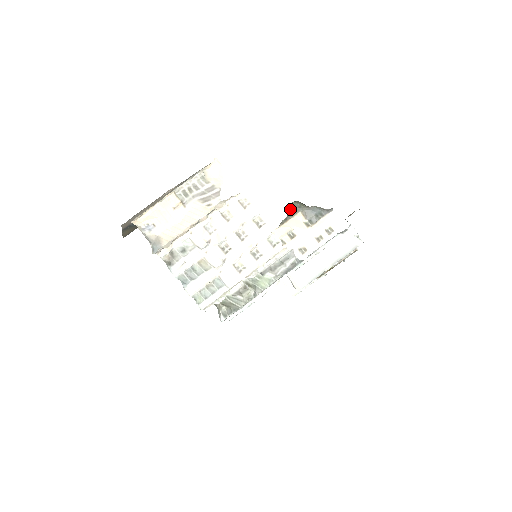
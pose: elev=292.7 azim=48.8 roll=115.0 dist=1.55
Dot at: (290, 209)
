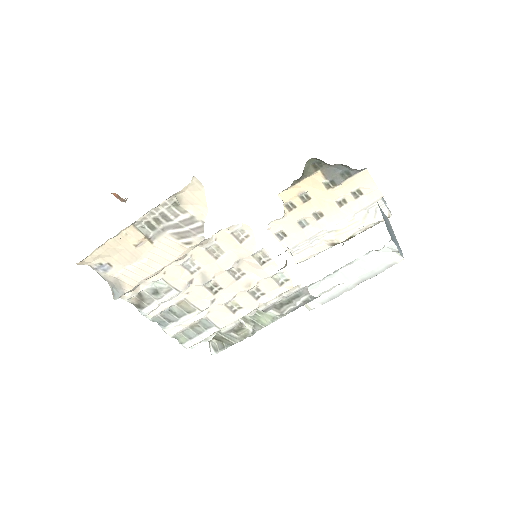
Dot at: (306, 167)
